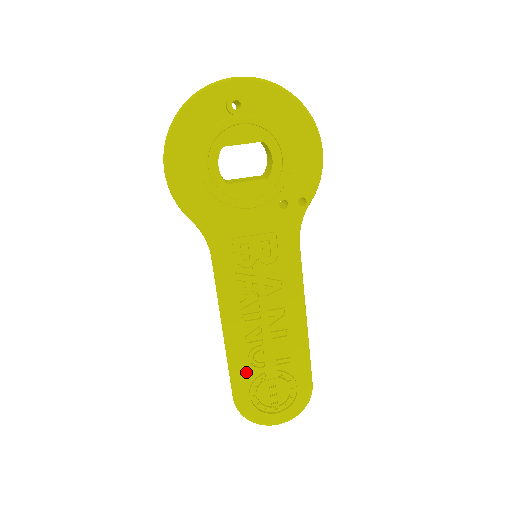
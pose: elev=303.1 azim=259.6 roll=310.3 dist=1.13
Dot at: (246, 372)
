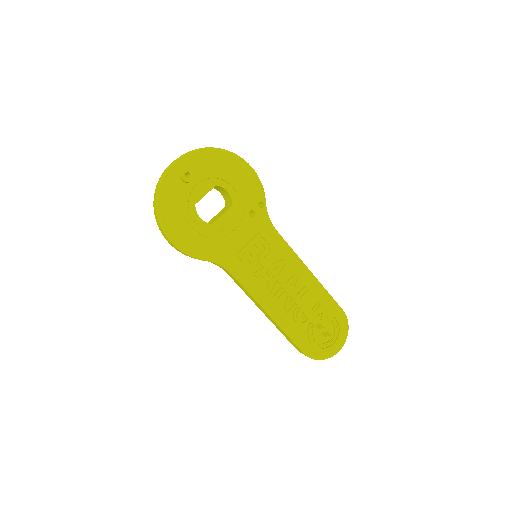
Dot at: (299, 330)
